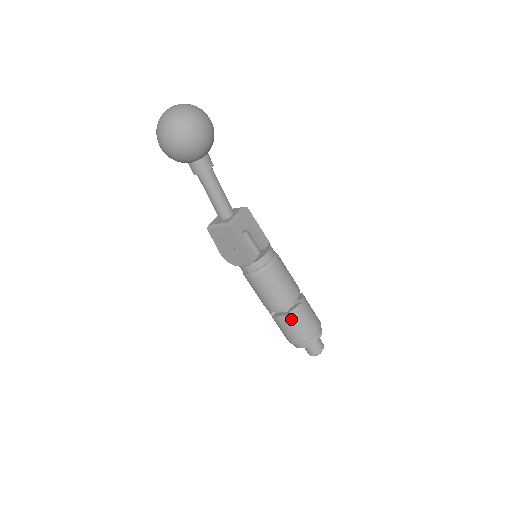
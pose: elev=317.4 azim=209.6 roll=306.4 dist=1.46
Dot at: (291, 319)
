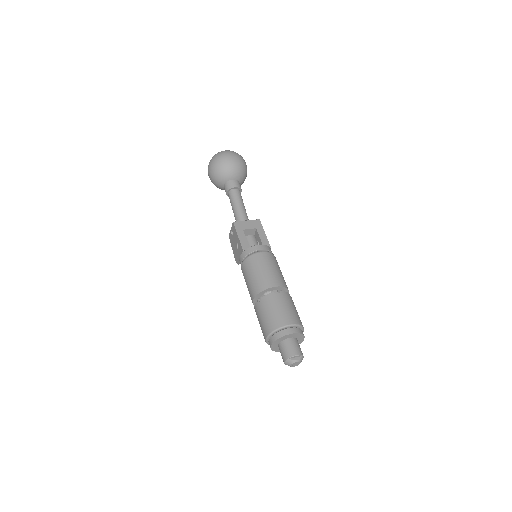
Dot at: (262, 305)
